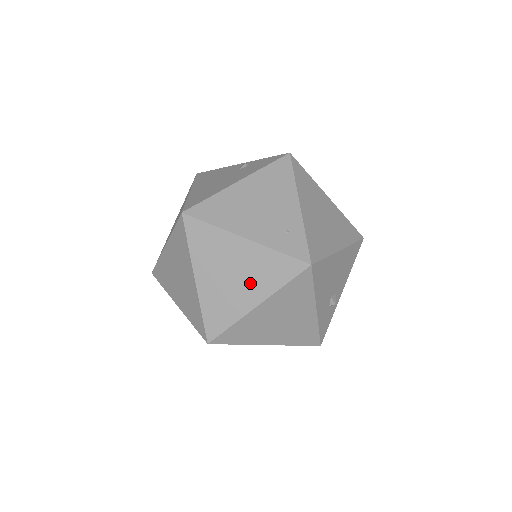
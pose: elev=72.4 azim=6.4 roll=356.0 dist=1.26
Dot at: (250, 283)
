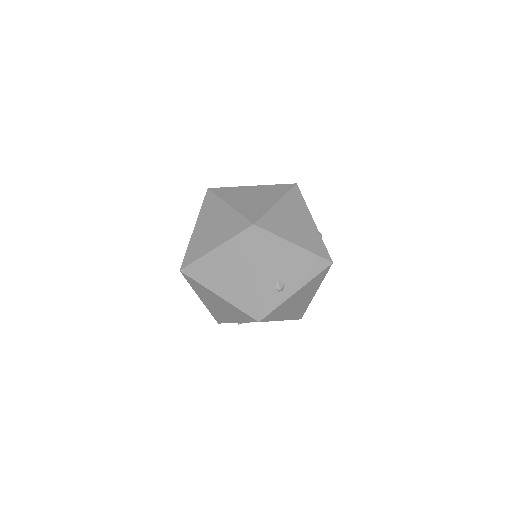
Dot at: (218, 233)
